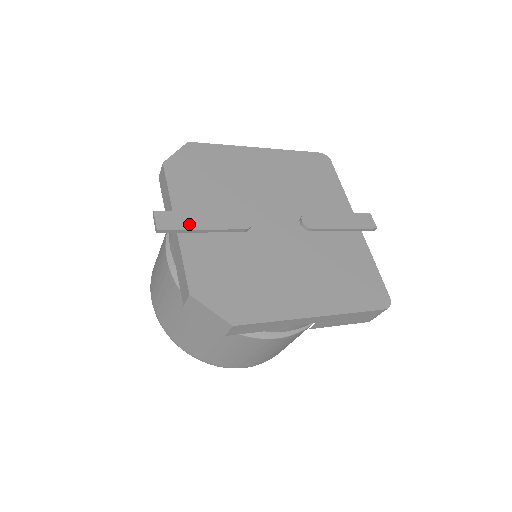
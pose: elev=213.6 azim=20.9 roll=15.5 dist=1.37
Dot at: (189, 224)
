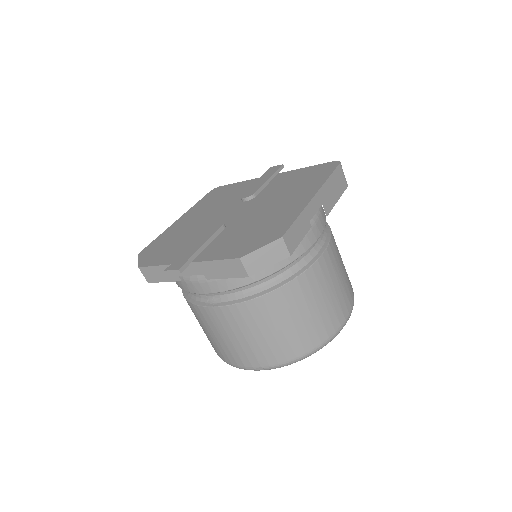
Dot at: (191, 253)
